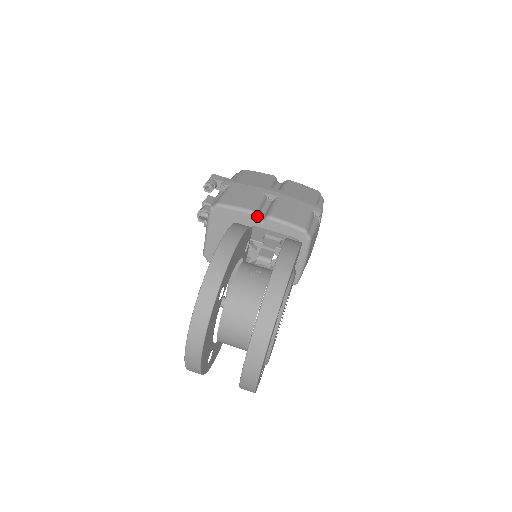
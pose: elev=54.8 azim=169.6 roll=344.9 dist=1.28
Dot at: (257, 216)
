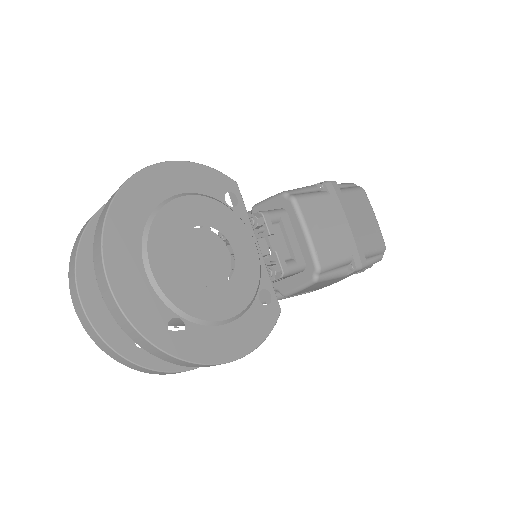
Dot at: occluded
